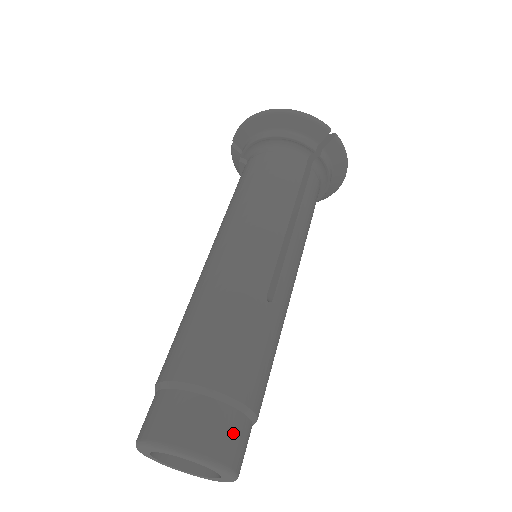
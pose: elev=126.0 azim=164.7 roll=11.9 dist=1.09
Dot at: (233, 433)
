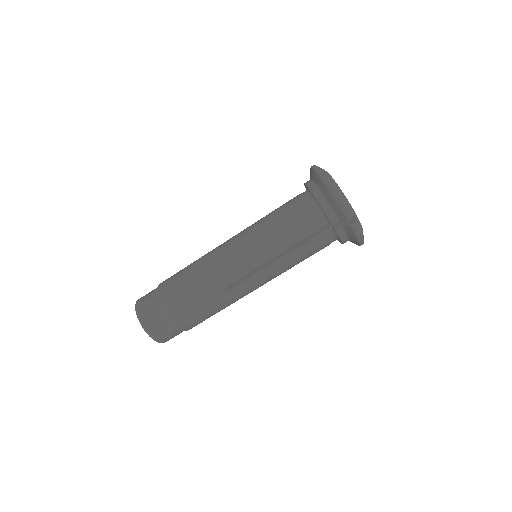
Dot at: (164, 330)
